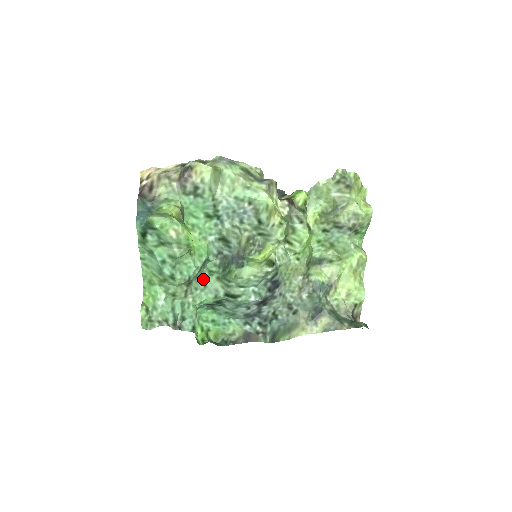
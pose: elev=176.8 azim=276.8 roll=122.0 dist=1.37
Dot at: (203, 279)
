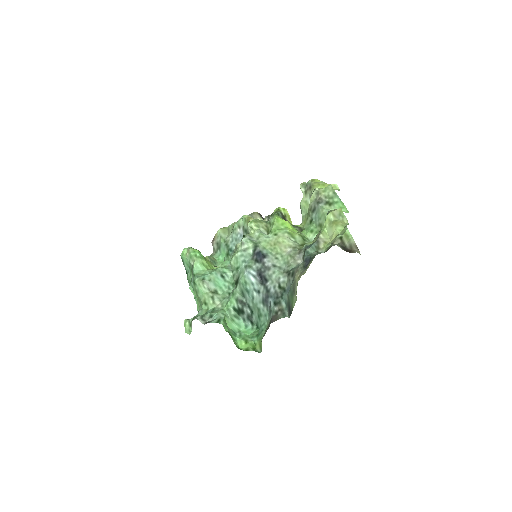
Dot at: (229, 292)
